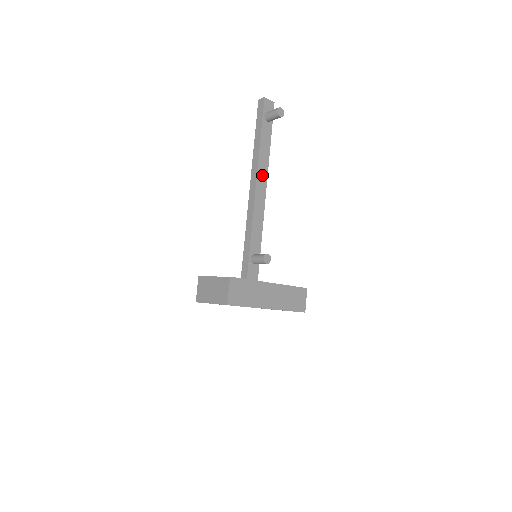
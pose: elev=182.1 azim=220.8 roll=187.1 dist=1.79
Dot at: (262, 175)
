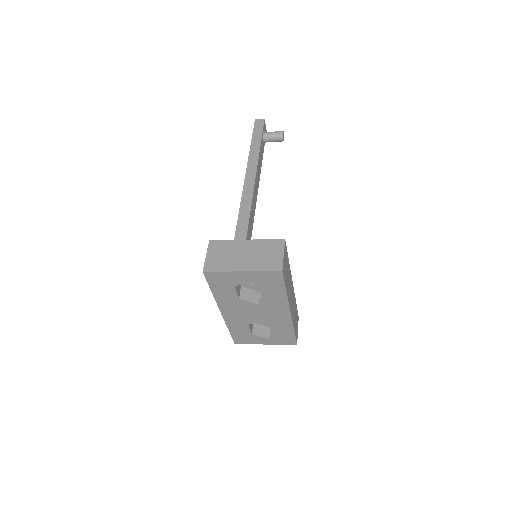
Dot at: (257, 183)
